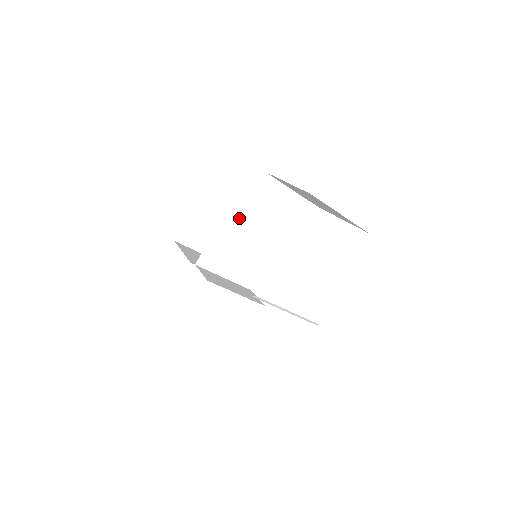
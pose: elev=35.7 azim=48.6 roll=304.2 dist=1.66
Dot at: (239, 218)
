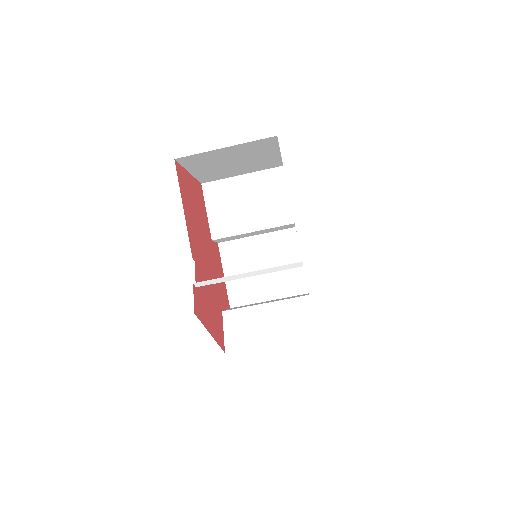
Dot at: (213, 237)
